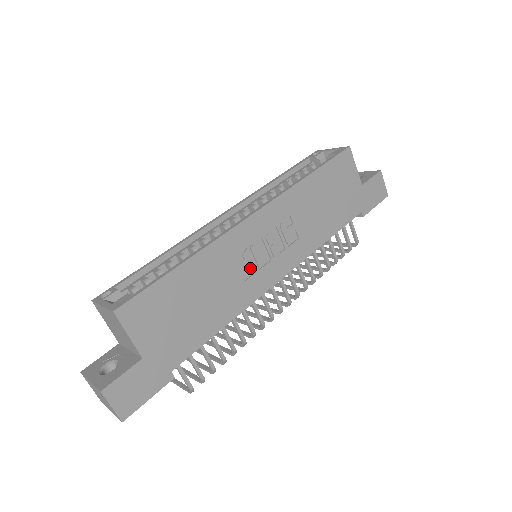
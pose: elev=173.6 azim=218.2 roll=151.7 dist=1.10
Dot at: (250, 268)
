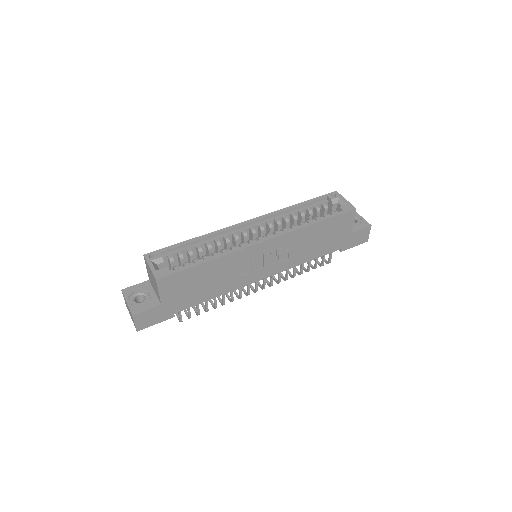
Dot at: (247, 270)
